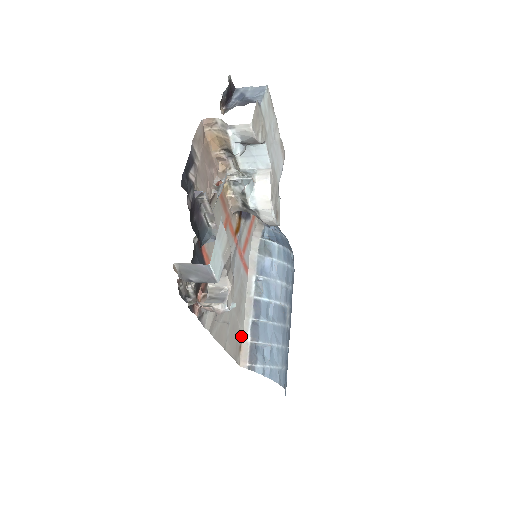
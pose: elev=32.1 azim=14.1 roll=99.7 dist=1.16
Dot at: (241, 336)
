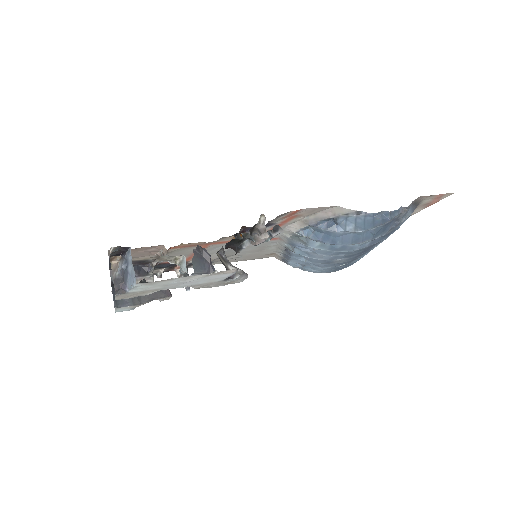
Dot at: (272, 252)
